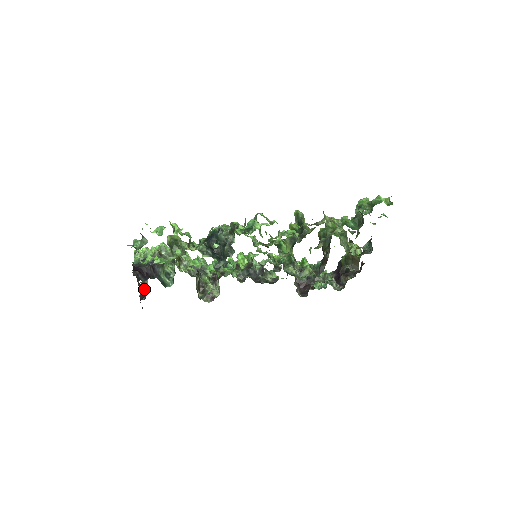
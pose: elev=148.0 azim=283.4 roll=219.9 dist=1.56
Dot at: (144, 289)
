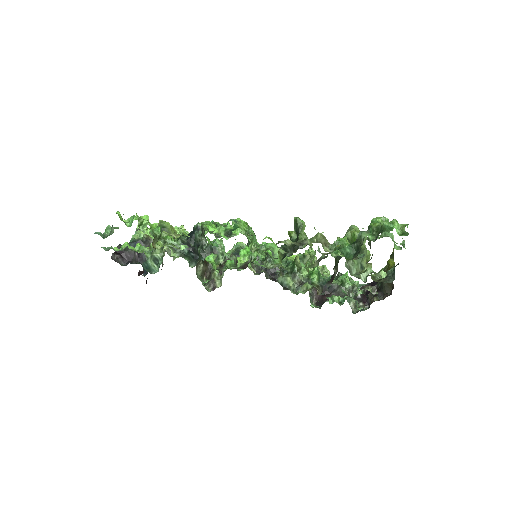
Dot at: occluded
